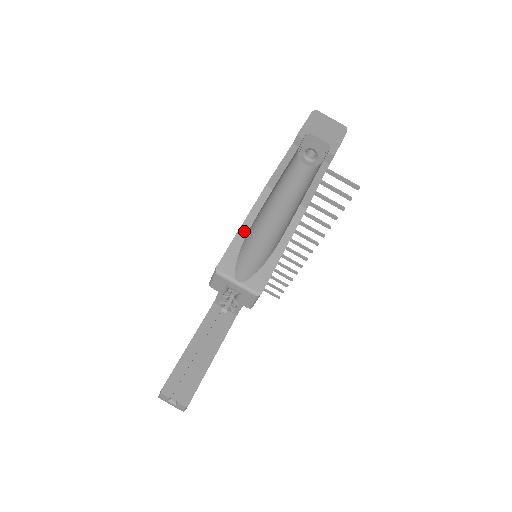
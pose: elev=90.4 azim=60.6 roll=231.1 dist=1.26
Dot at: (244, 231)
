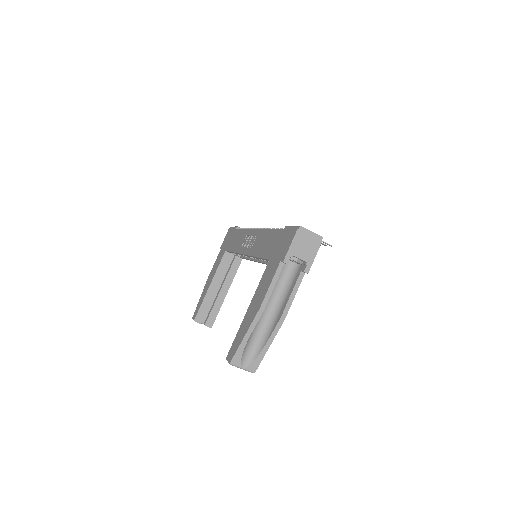
Dot at: (246, 340)
